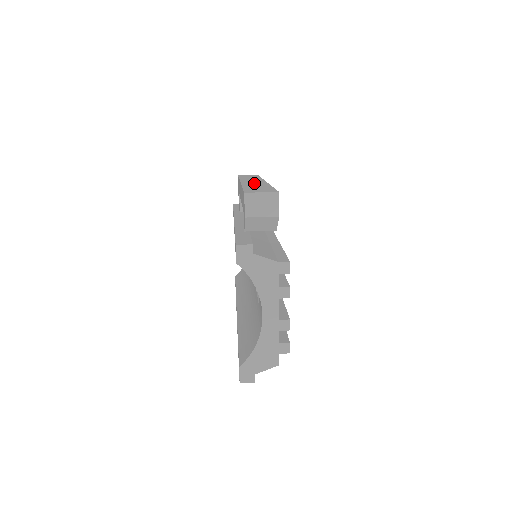
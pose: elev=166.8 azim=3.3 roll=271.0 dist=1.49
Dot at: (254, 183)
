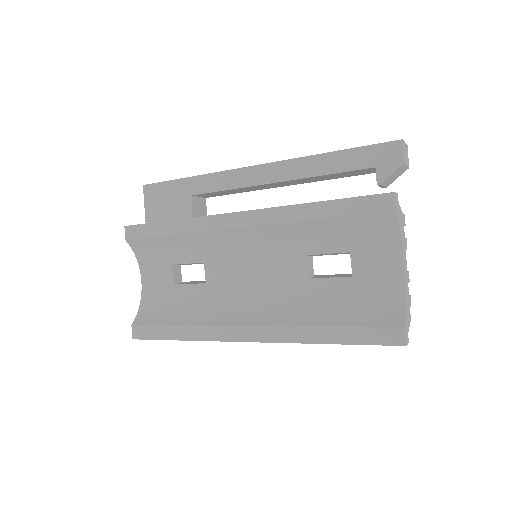
Dot at: occluded
